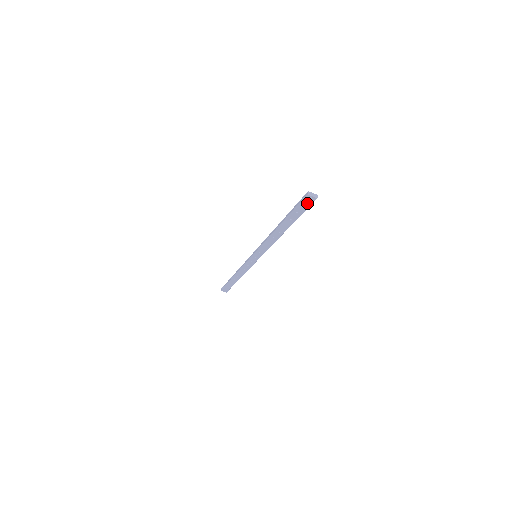
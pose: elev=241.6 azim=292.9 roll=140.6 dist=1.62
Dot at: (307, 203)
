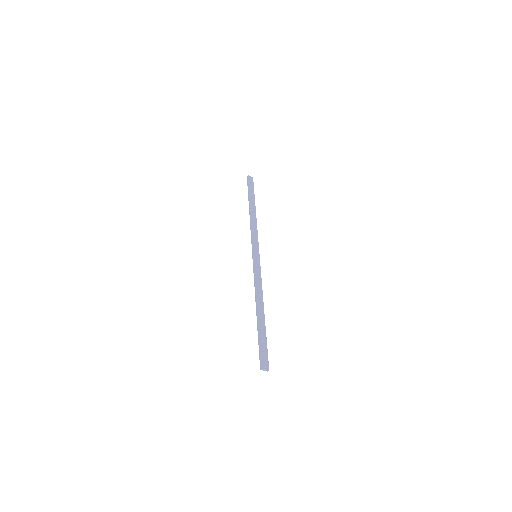
Dot at: (264, 360)
